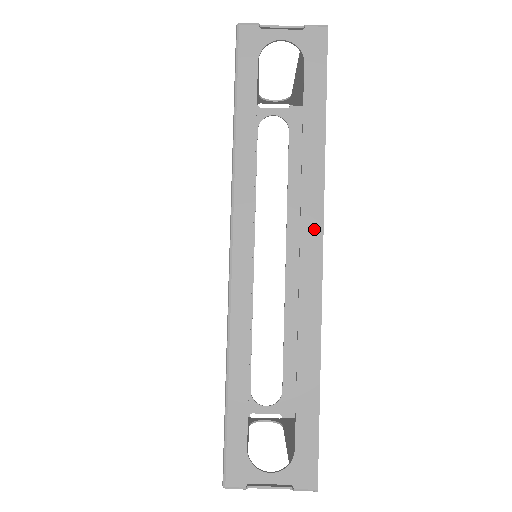
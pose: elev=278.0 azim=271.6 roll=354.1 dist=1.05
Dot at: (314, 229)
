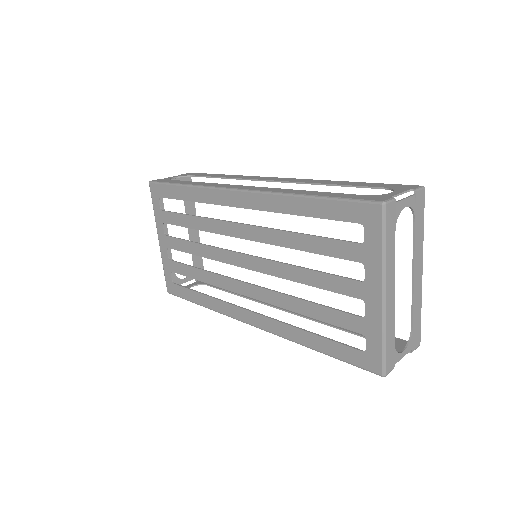
Dot at: (264, 178)
